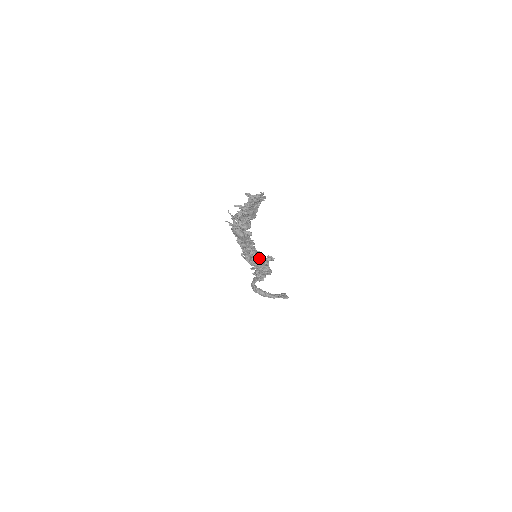
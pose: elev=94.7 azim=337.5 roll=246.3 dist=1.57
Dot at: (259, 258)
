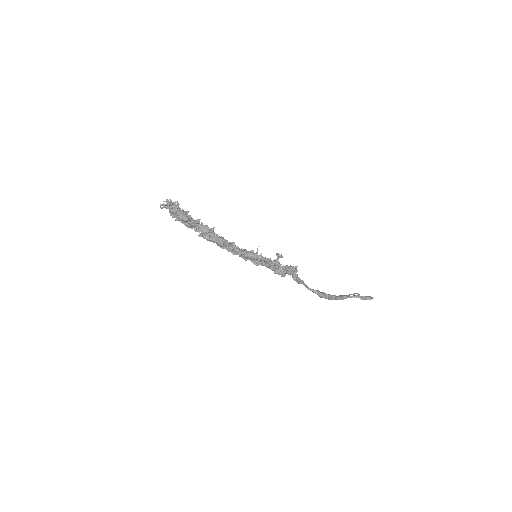
Dot at: (249, 256)
